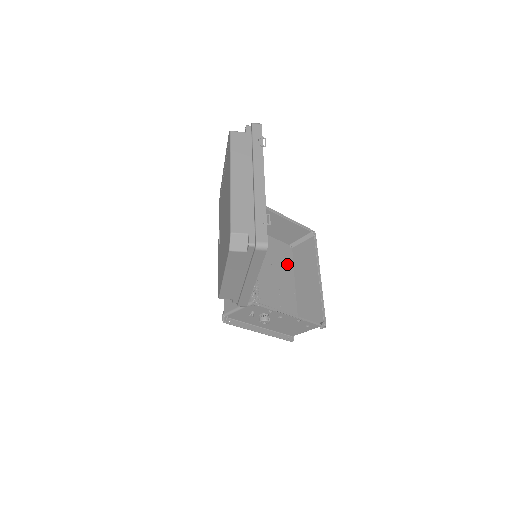
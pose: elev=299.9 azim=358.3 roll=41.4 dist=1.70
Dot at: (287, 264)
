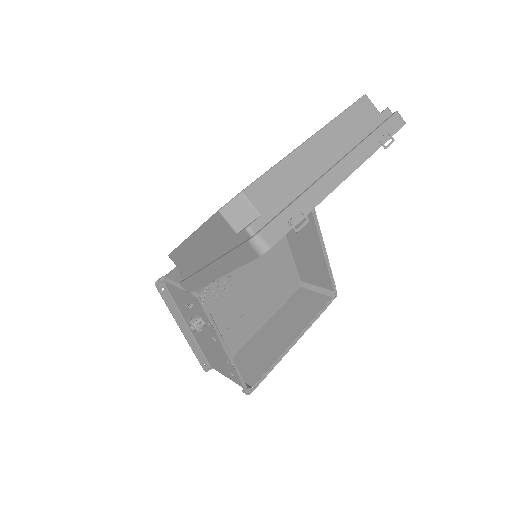
Dot at: (280, 296)
